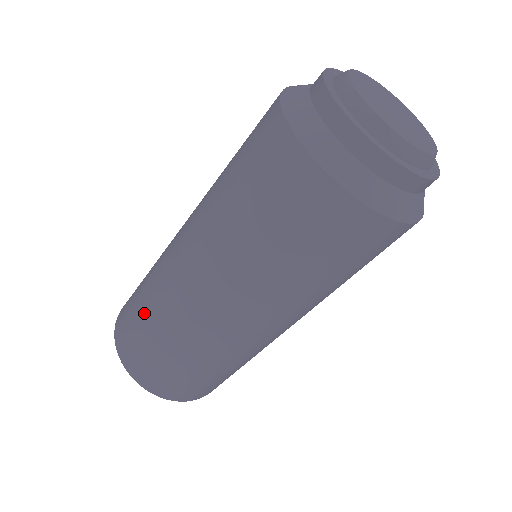
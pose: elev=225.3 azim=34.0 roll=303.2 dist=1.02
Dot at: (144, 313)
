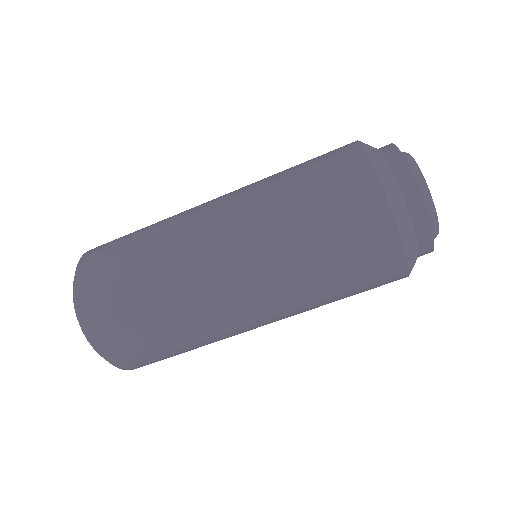
Dot at: (153, 312)
